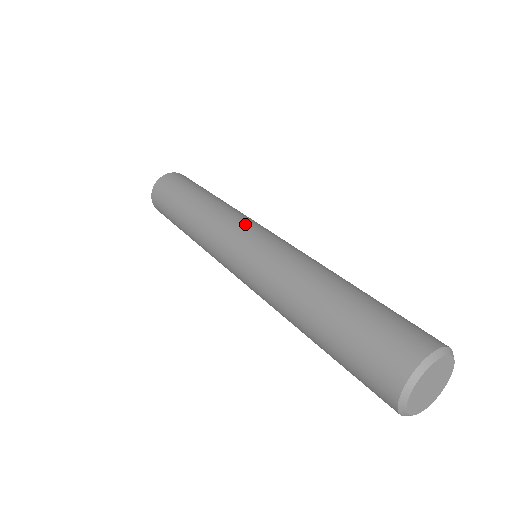
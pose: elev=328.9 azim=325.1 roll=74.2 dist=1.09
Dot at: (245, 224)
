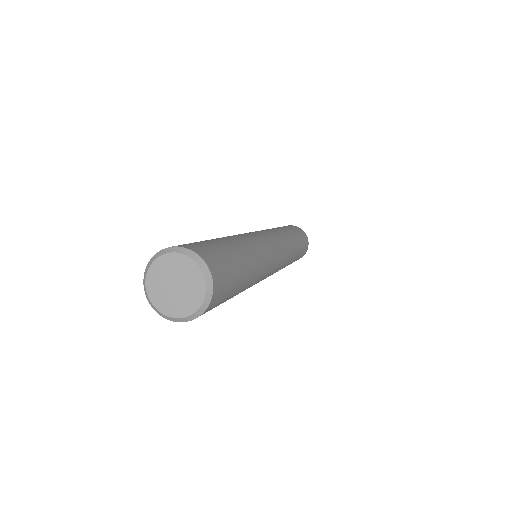
Dot at: (264, 231)
